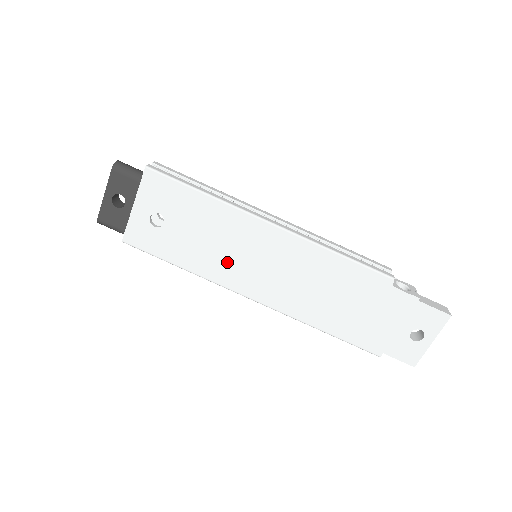
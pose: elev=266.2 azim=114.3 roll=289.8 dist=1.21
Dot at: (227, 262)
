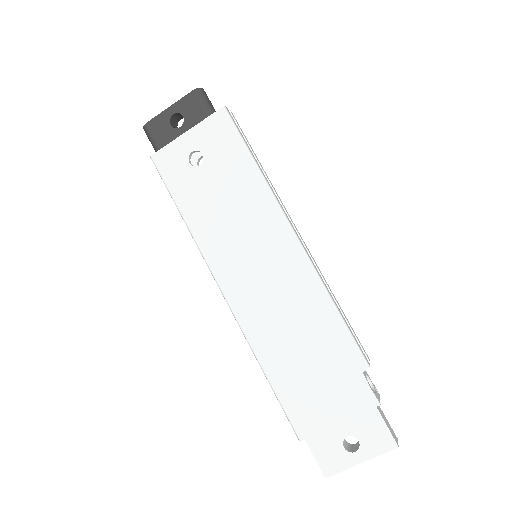
Dot at: (227, 240)
